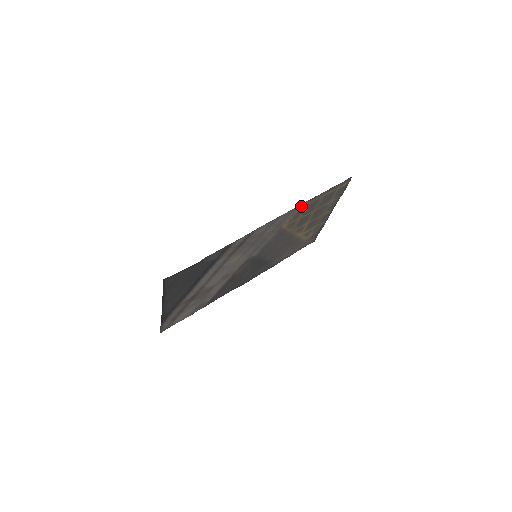
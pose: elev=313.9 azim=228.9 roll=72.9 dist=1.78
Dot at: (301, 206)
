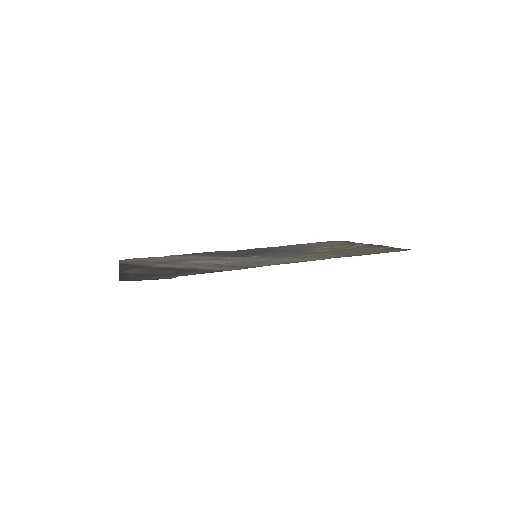
Dot at: (331, 257)
